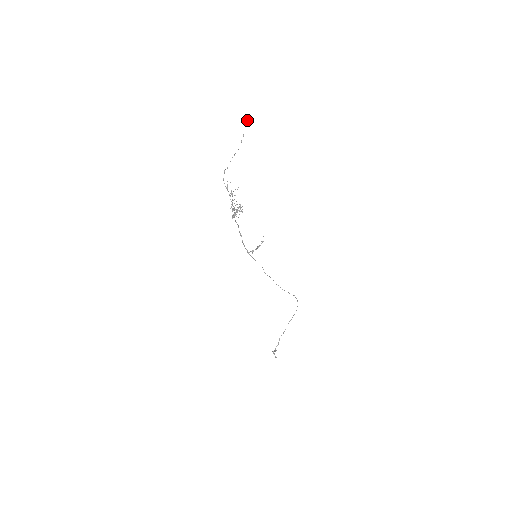
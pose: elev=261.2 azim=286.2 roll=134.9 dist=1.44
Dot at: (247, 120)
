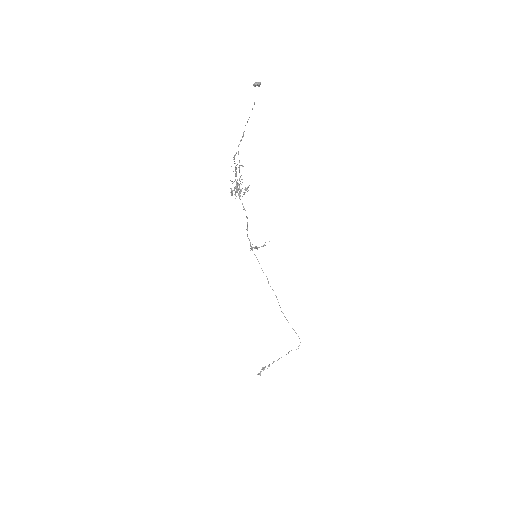
Dot at: (254, 83)
